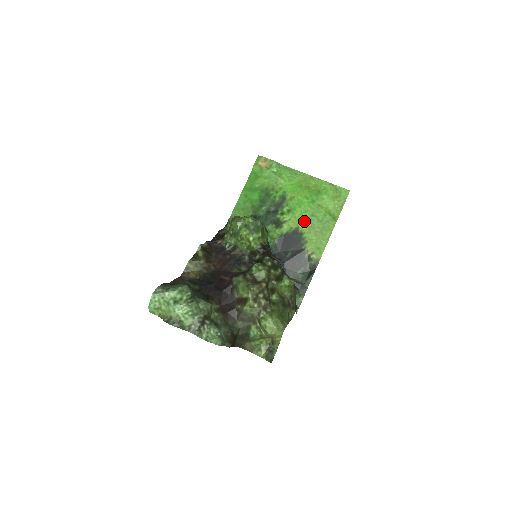
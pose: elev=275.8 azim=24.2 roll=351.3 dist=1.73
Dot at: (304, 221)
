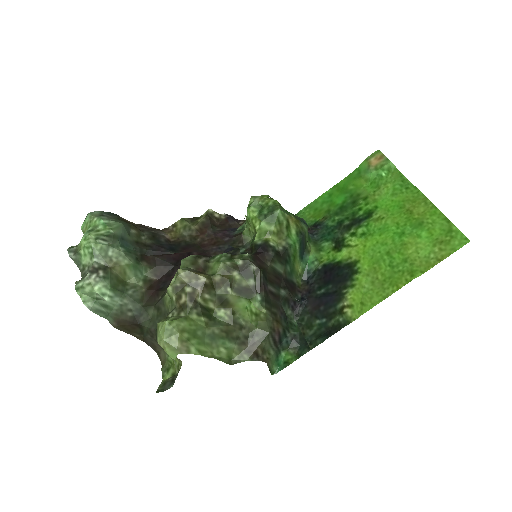
Dot at: (372, 256)
